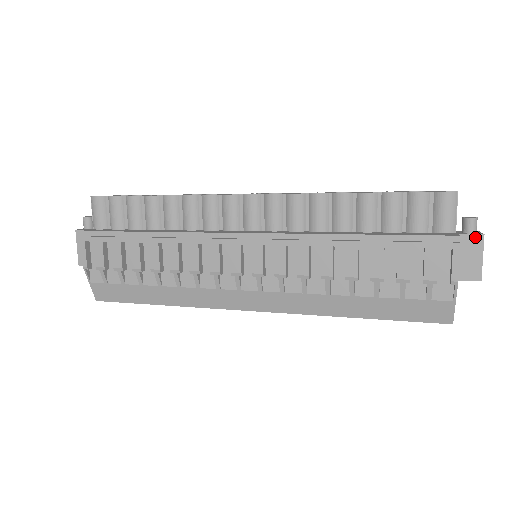
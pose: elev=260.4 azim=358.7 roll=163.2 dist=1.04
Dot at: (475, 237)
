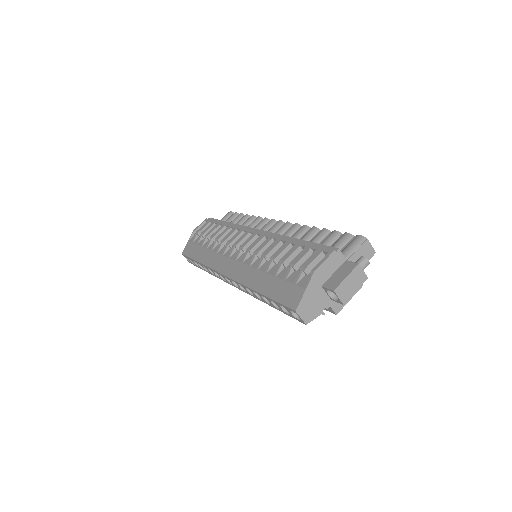
Dot at: (353, 264)
